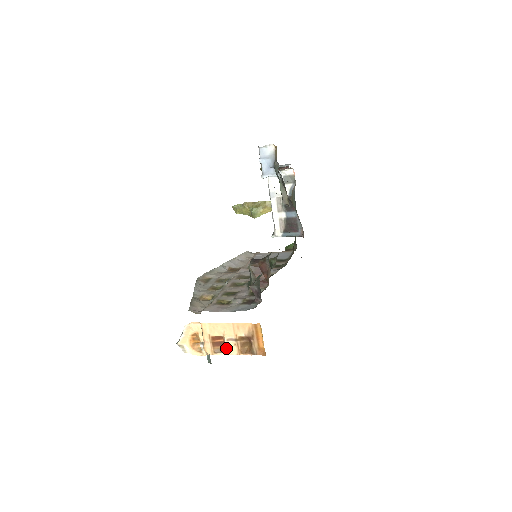
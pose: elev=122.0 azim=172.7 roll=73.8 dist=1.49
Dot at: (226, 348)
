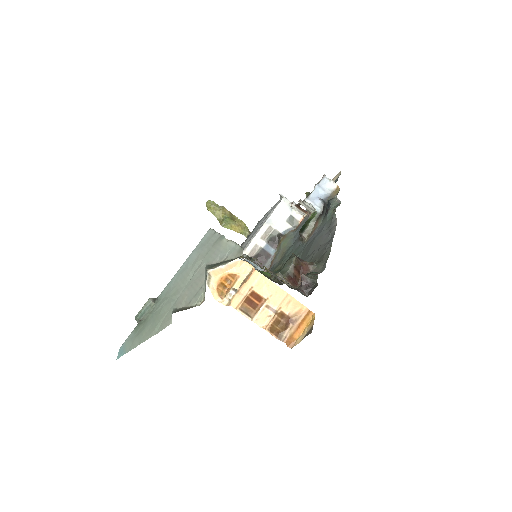
Dot at: (257, 313)
